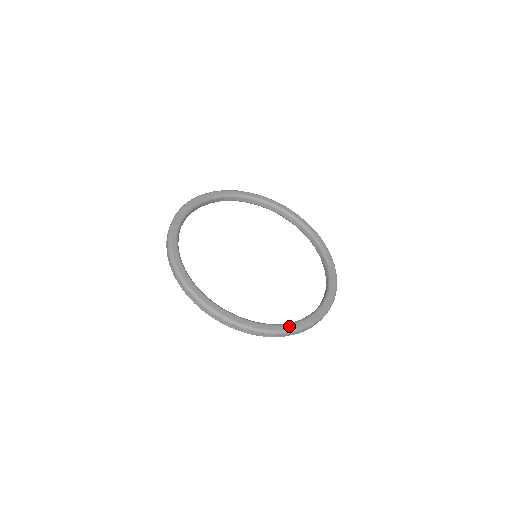
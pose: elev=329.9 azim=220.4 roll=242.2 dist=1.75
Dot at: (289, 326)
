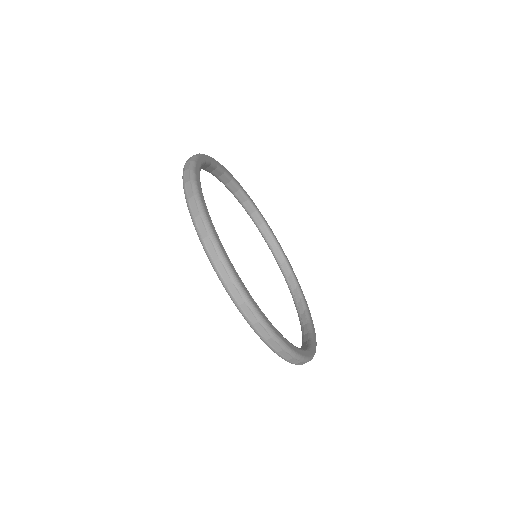
Dot at: (315, 337)
